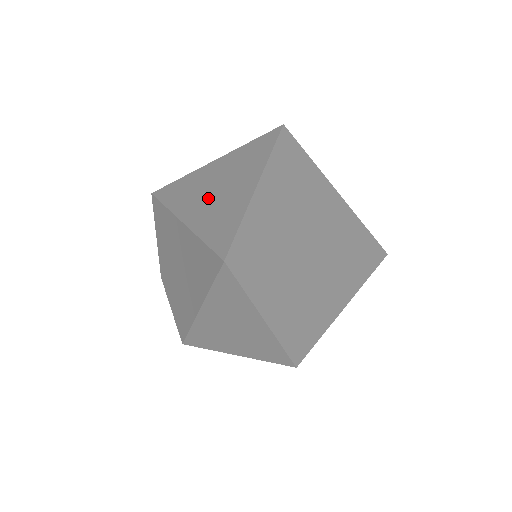
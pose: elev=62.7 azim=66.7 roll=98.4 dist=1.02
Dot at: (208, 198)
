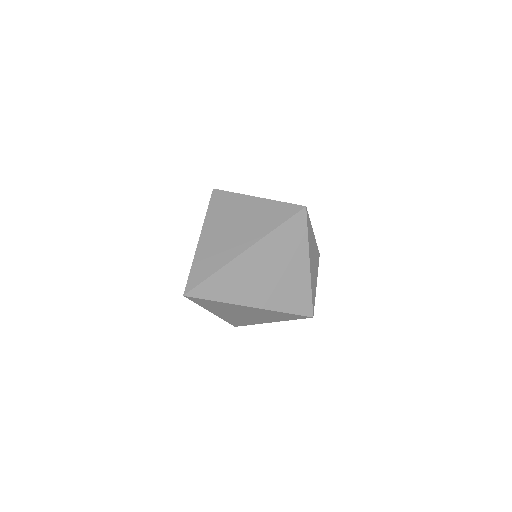
Dot at: (221, 234)
